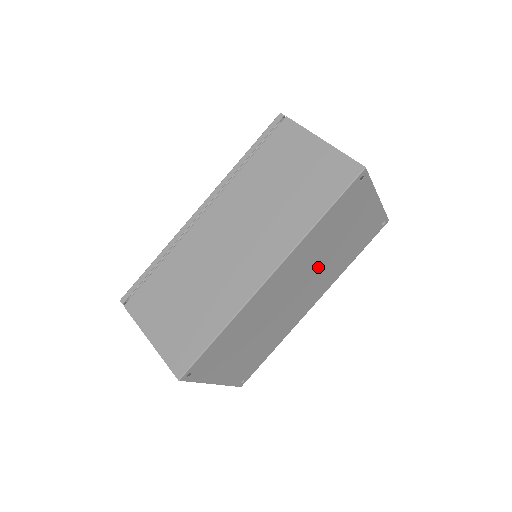
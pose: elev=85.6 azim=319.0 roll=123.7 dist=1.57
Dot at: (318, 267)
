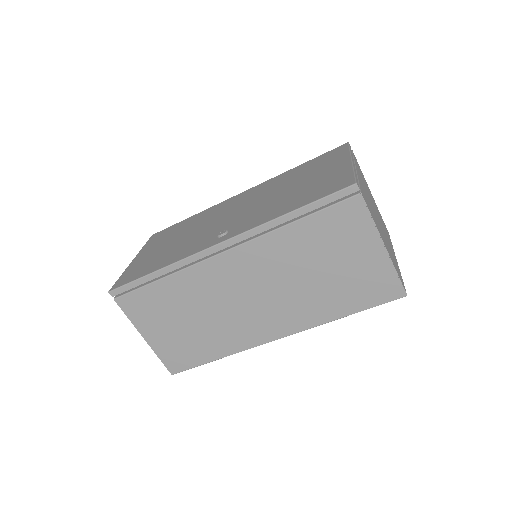
Dot at: occluded
